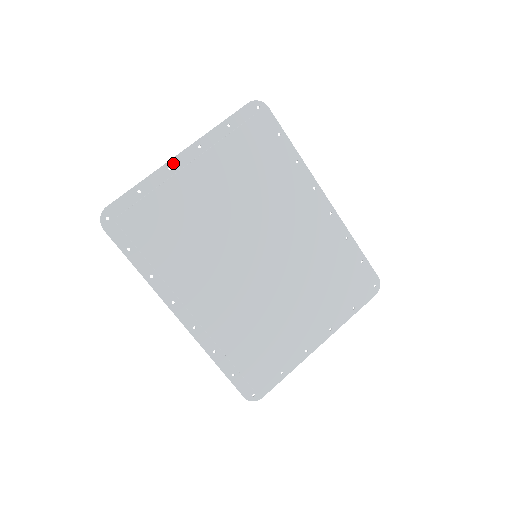
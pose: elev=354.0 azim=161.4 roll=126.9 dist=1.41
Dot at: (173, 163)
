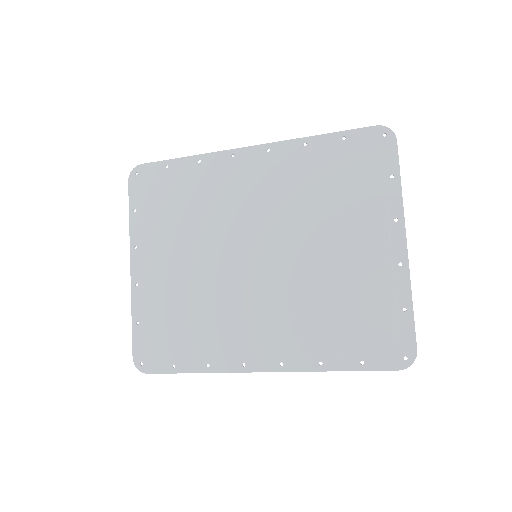
Dot at: (134, 279)
